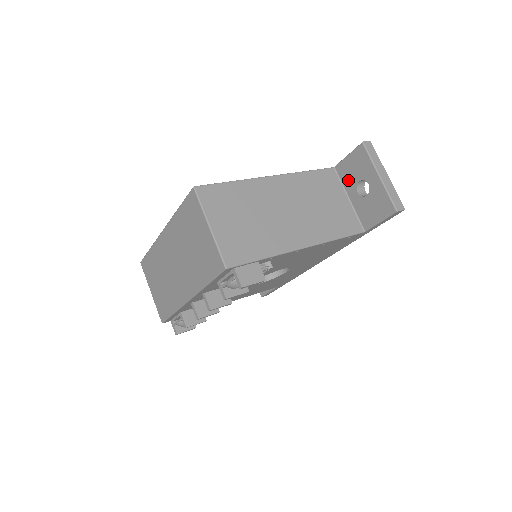
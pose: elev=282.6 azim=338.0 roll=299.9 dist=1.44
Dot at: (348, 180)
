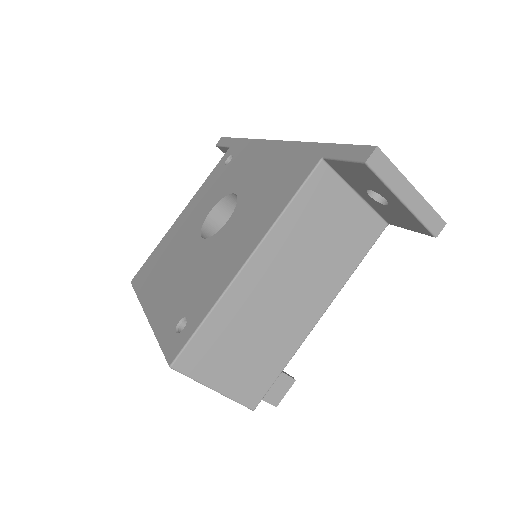
Dot at: (351, 180)
